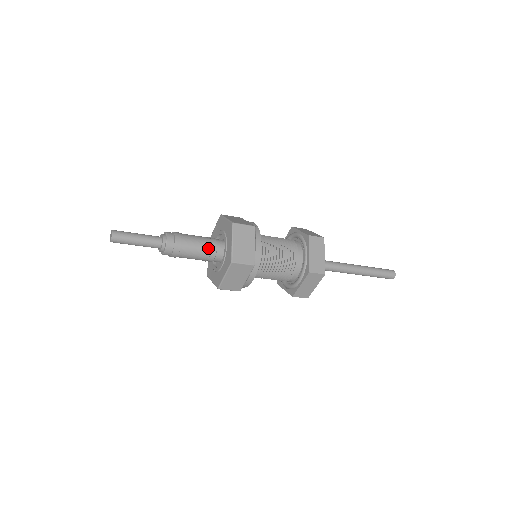
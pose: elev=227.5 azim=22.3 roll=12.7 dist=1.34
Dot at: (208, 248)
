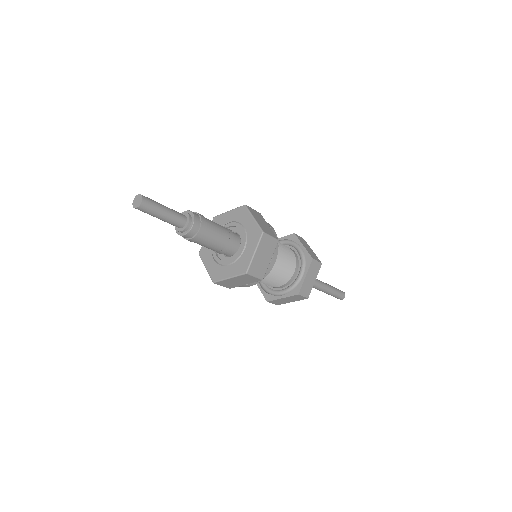
Dot at: (227, 231)
